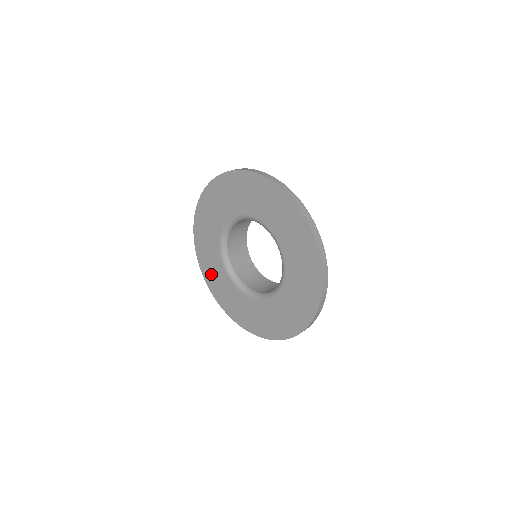
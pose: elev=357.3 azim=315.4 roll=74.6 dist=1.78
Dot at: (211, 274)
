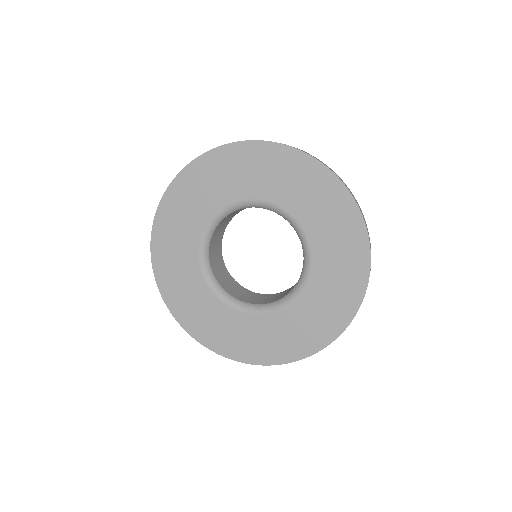
Dot at: (170, 269)
